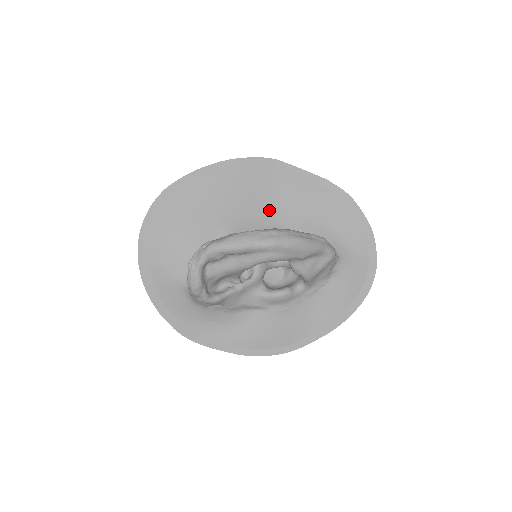
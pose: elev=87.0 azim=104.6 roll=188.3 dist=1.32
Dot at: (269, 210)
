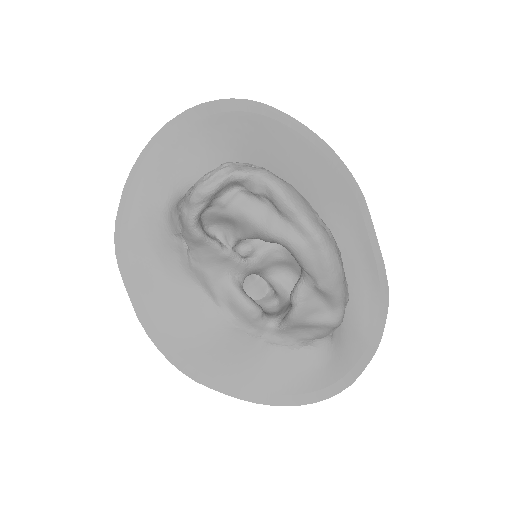
Dot at: occluded
